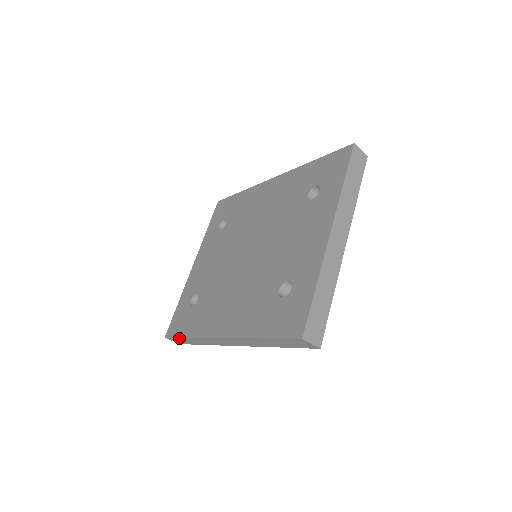
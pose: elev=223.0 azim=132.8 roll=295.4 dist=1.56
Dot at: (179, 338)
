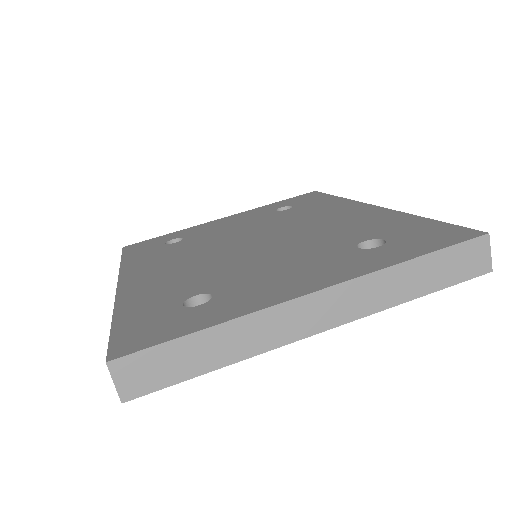
Dot at: occluded
